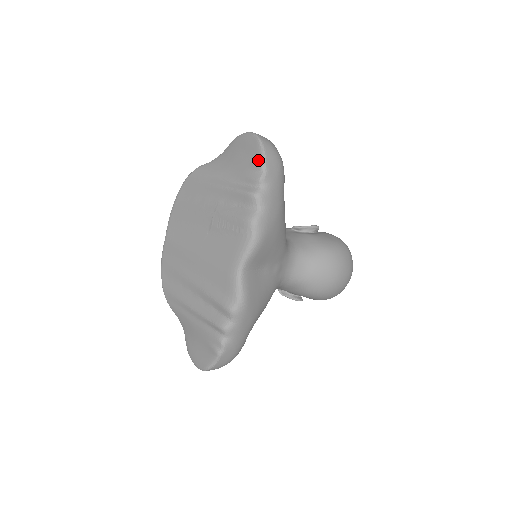
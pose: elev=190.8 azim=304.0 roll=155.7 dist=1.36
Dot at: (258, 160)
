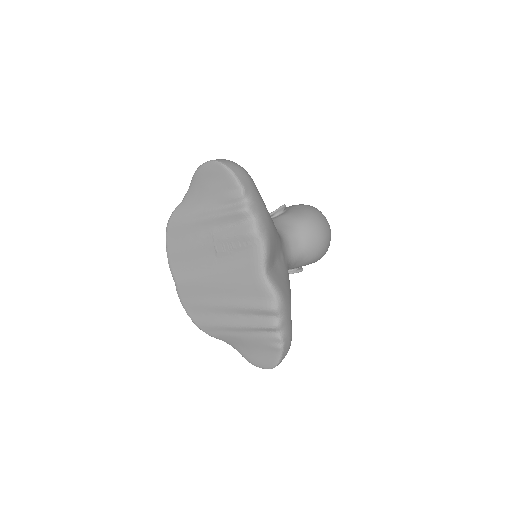
Dot at: (231, 181)
